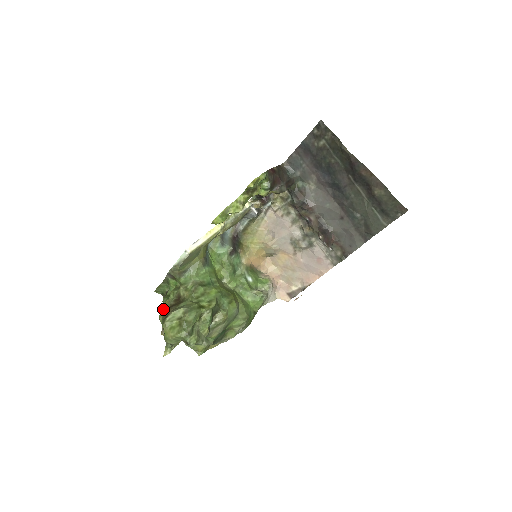
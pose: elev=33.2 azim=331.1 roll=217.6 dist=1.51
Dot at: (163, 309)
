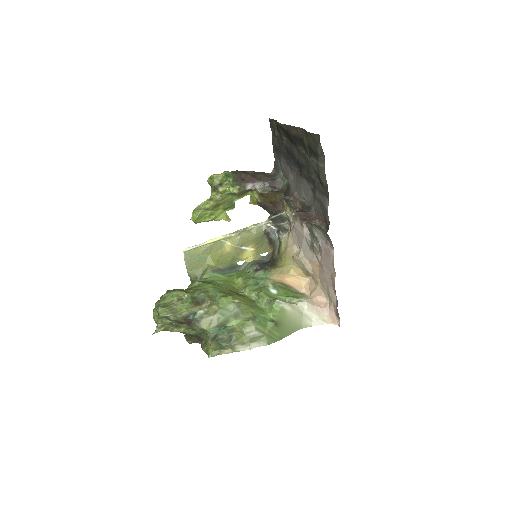
Dot at: occluded
